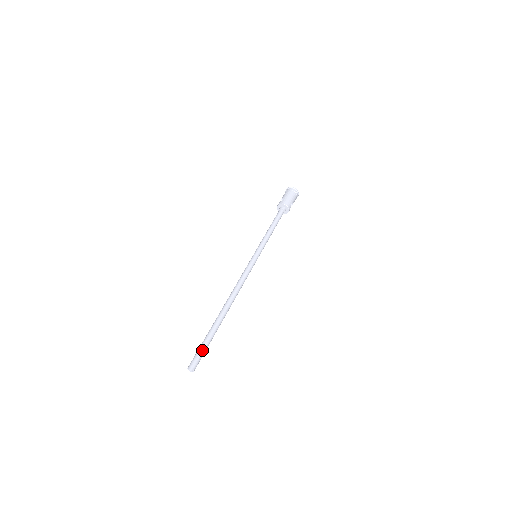
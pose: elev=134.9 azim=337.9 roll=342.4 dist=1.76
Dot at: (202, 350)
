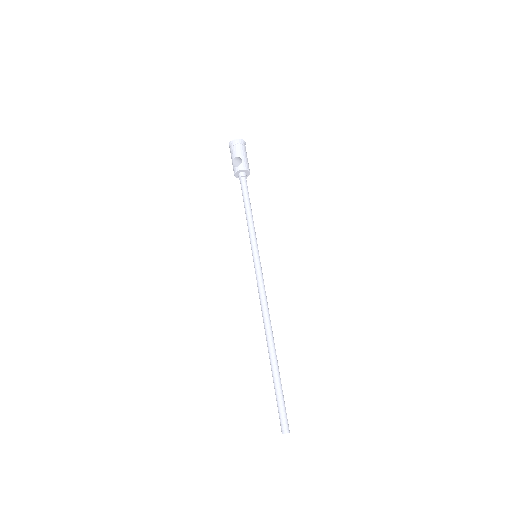
Dot at: occluded
